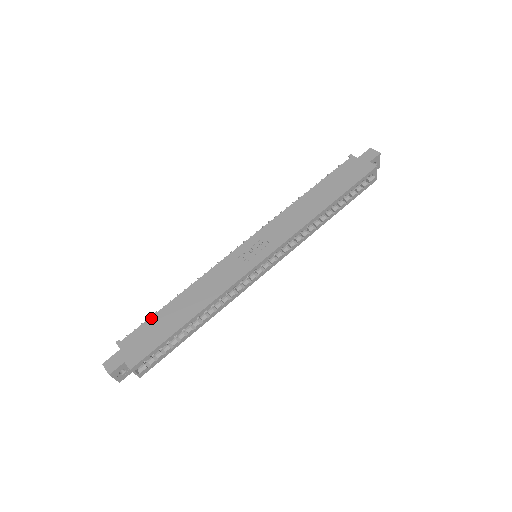
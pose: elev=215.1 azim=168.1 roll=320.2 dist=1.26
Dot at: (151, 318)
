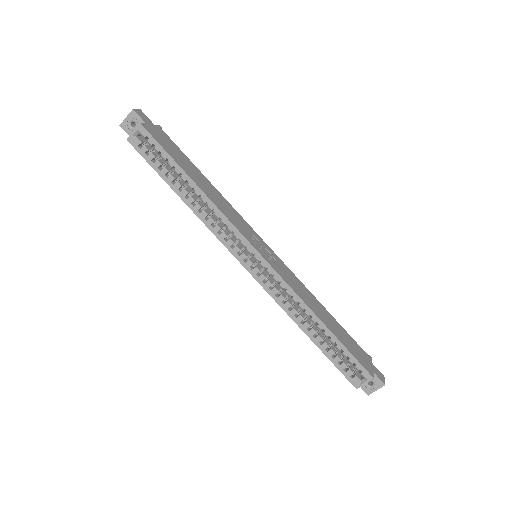
Dot at: (185, 155)
